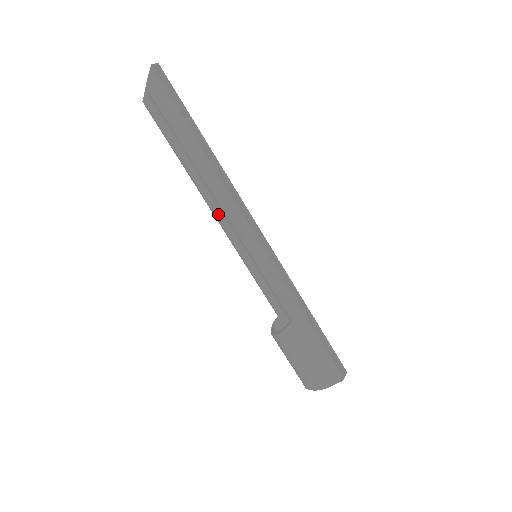
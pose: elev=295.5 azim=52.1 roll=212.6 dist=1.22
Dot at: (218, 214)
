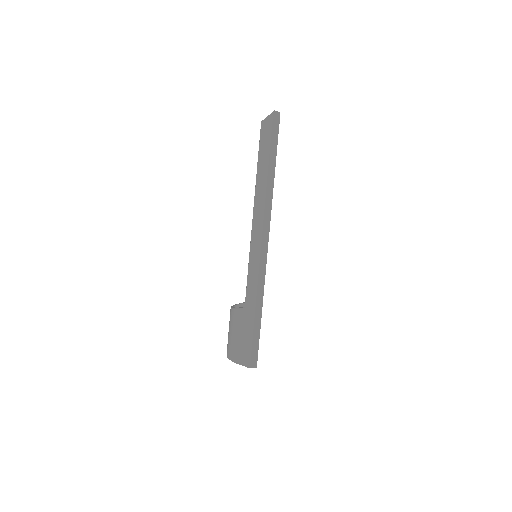
Dot at: occluded
